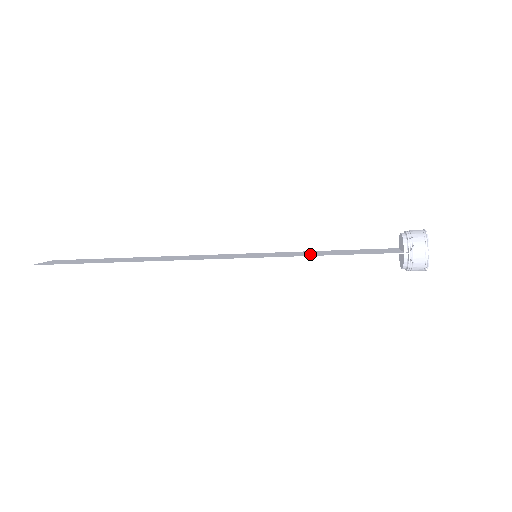
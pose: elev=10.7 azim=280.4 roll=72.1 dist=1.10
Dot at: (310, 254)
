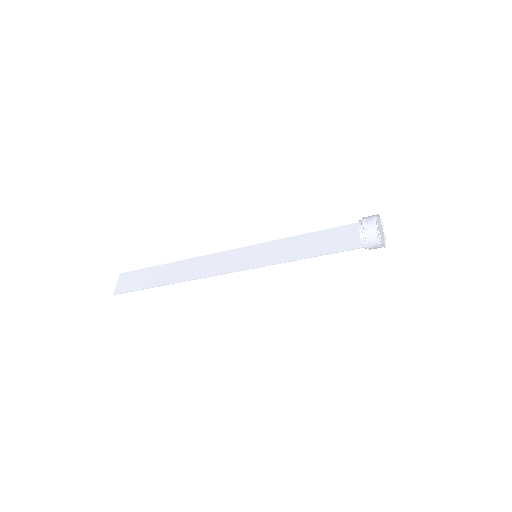
Dot at: (294, 253)
